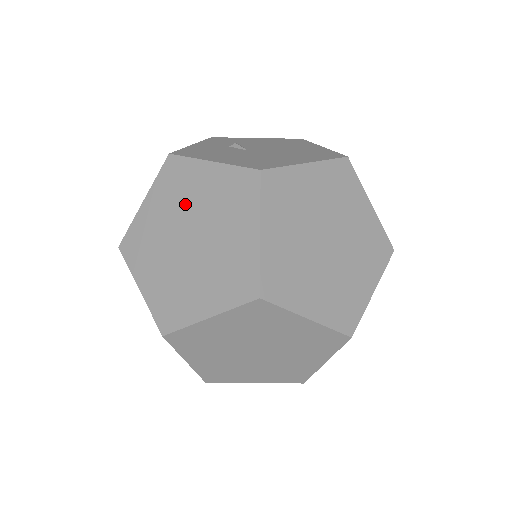
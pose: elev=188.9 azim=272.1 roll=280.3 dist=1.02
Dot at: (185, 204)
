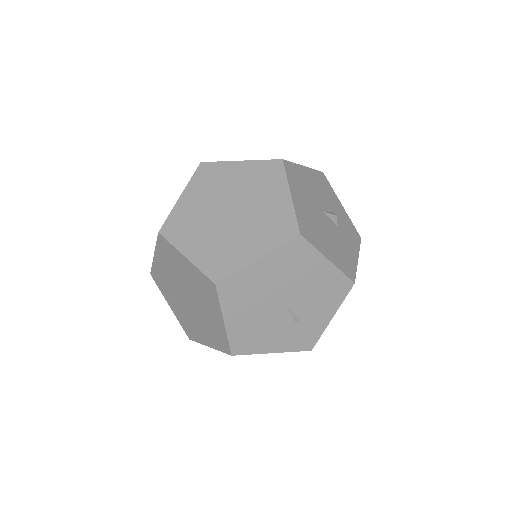
Dot at: occluded
